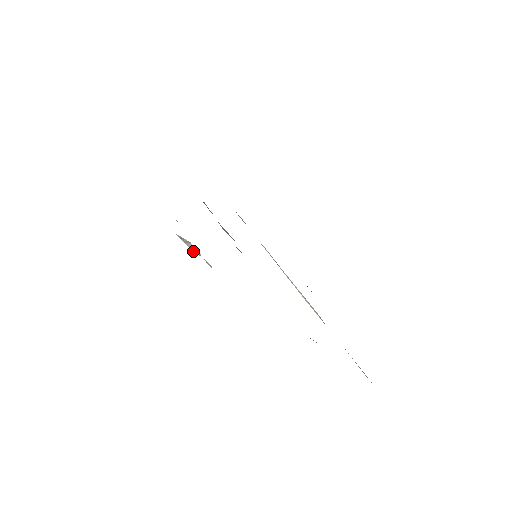
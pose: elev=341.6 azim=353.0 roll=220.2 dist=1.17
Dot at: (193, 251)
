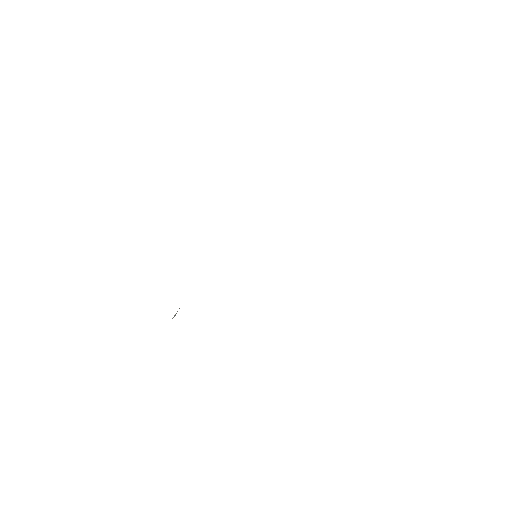
Dot at: occluded
